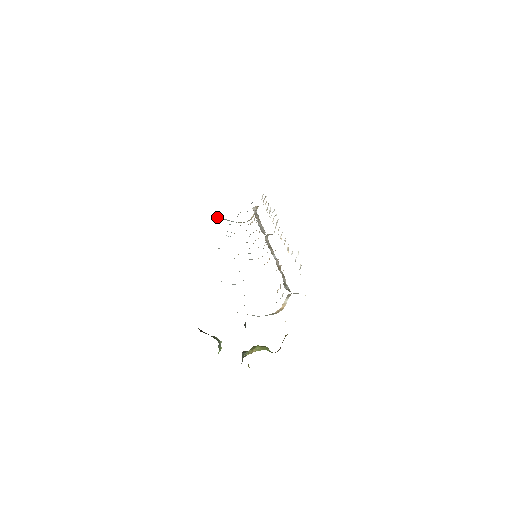
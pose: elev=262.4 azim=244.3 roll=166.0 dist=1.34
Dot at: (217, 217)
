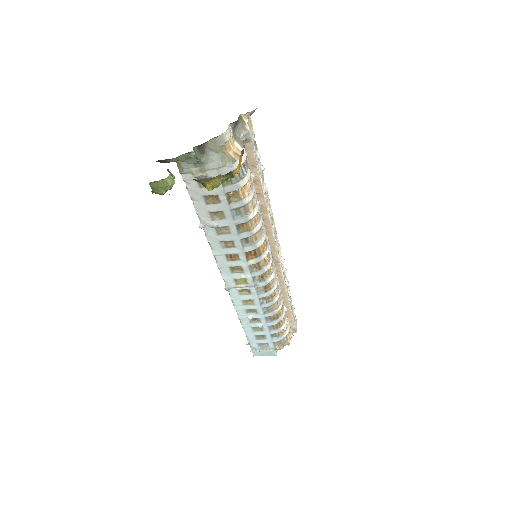
Dot at: (253, 350)
